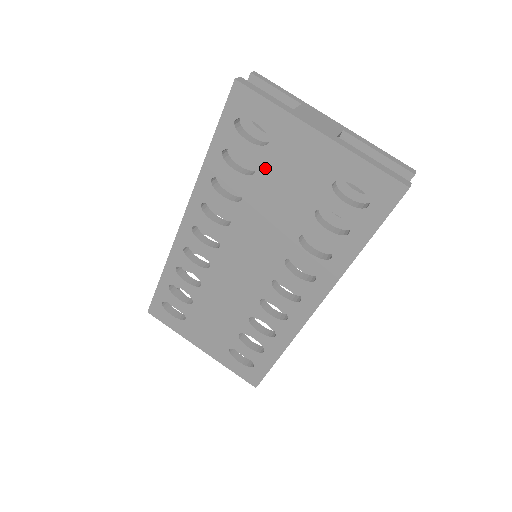
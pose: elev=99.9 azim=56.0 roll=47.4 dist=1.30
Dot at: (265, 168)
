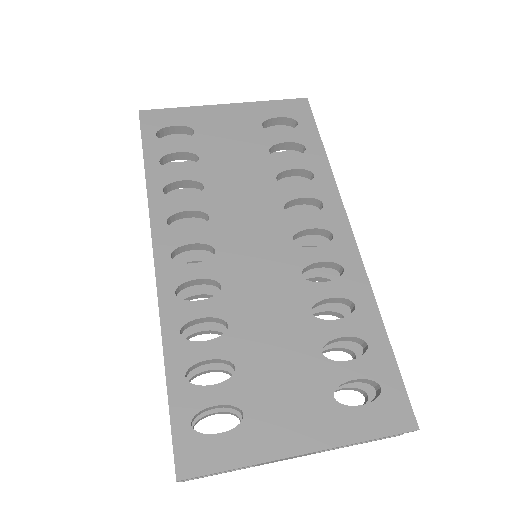
Dot at: (205, 149)
